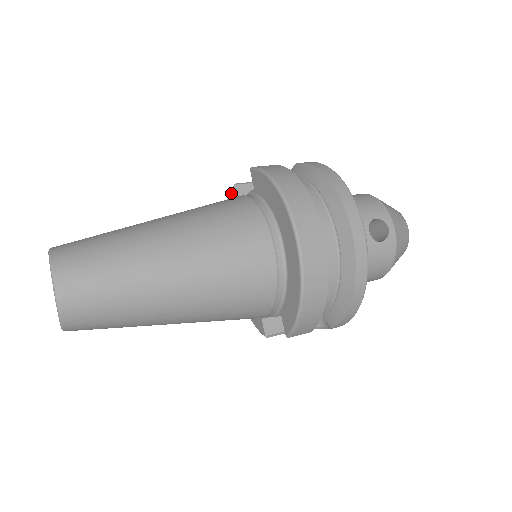
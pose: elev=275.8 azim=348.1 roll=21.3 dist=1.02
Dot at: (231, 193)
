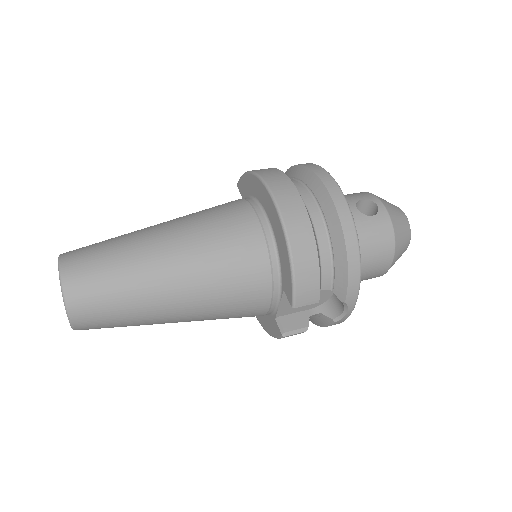
Dot at: occluded
